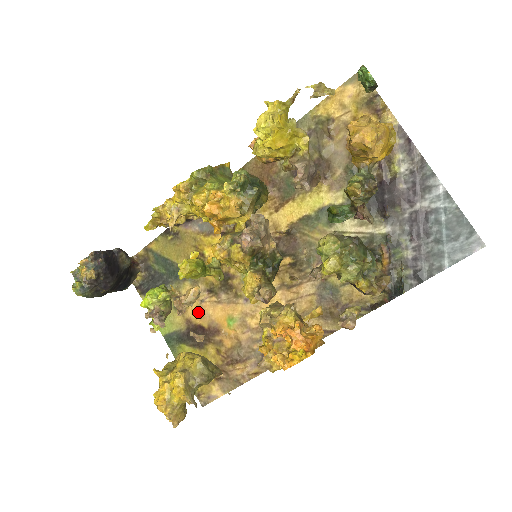
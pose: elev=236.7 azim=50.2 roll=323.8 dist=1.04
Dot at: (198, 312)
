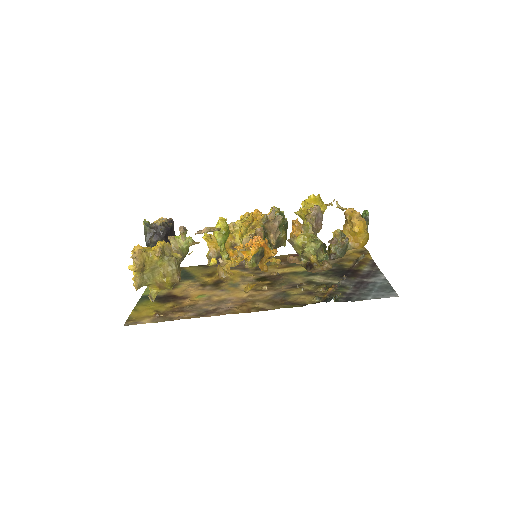
Dot at: (182, 291)
